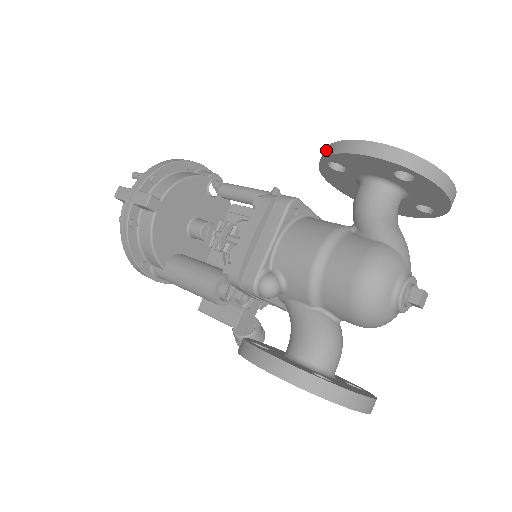
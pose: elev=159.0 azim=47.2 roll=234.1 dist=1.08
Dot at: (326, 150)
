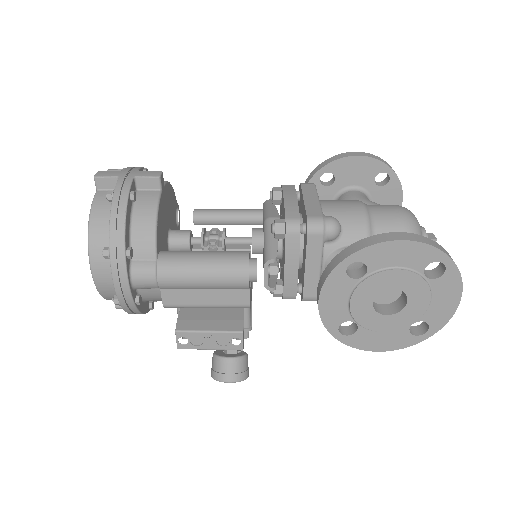
Dot at: (322, 164)
